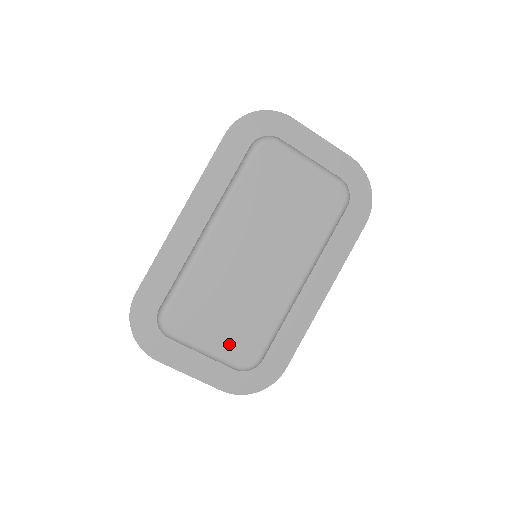
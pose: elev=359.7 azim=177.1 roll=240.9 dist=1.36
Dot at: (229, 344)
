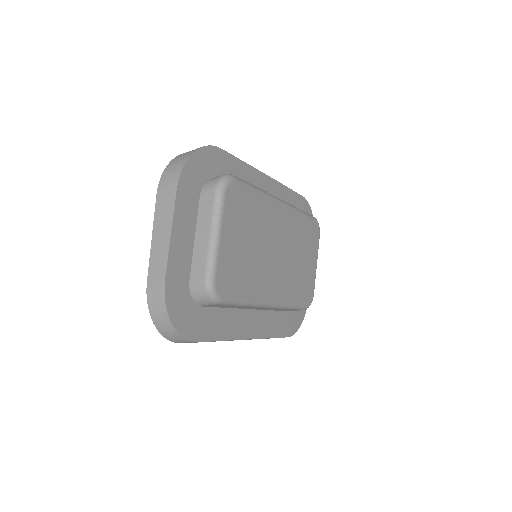
Dot at: (228, 258)
